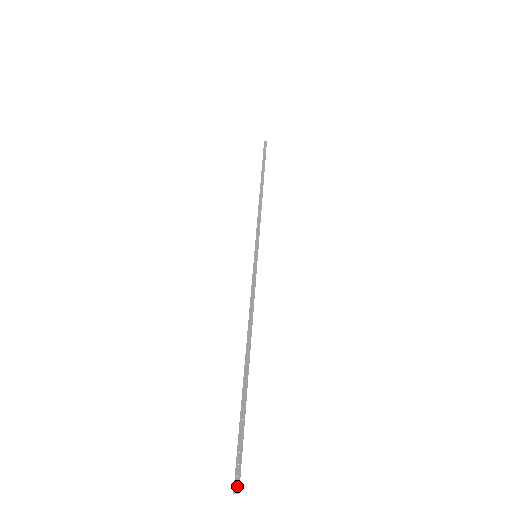
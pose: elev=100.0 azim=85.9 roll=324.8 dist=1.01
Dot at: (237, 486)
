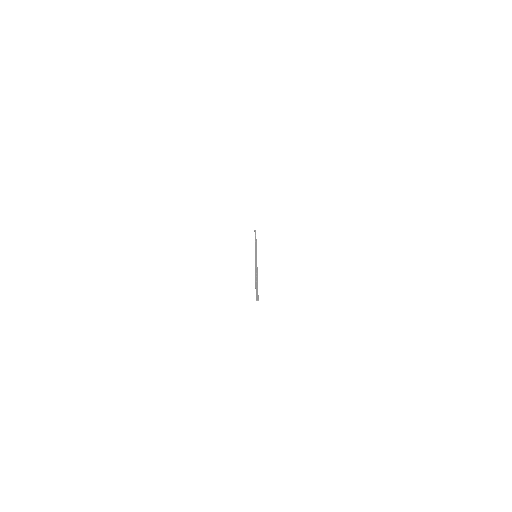
Dot at: (257, 298)
